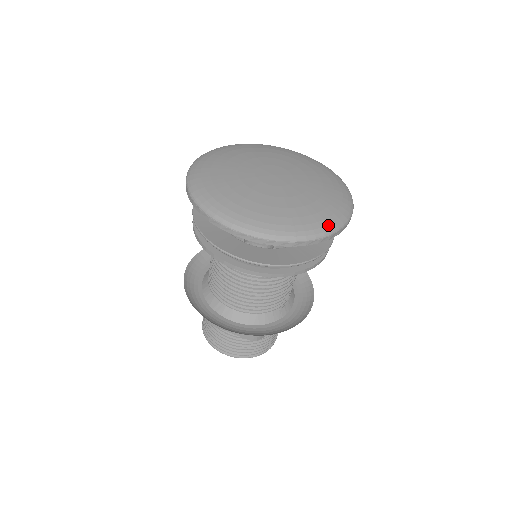
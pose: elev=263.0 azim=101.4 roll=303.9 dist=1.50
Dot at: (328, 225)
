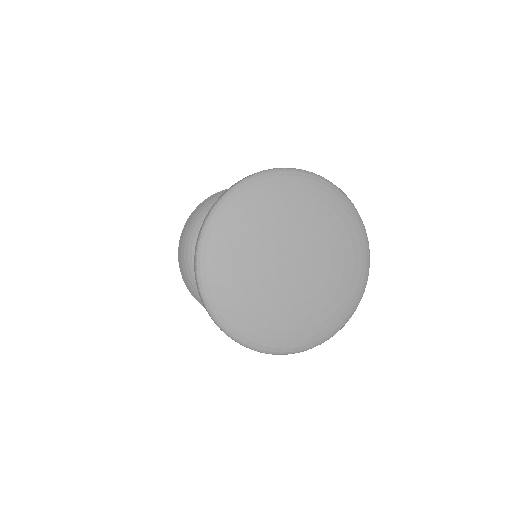
Dot at: (336, 328)
